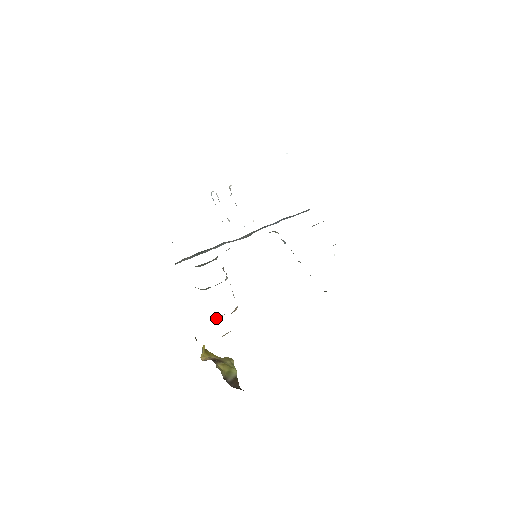
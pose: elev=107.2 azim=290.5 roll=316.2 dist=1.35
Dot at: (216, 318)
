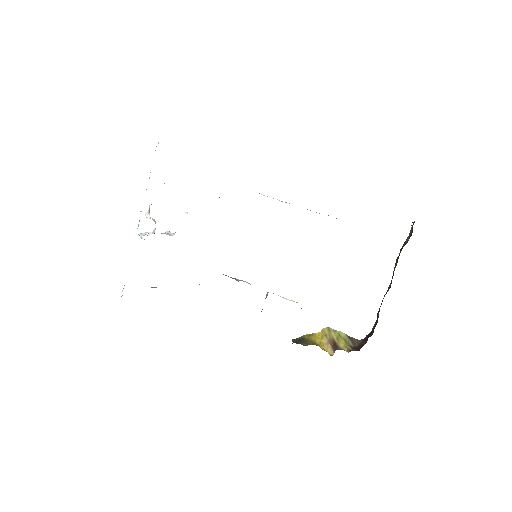
Dot at: occluded
